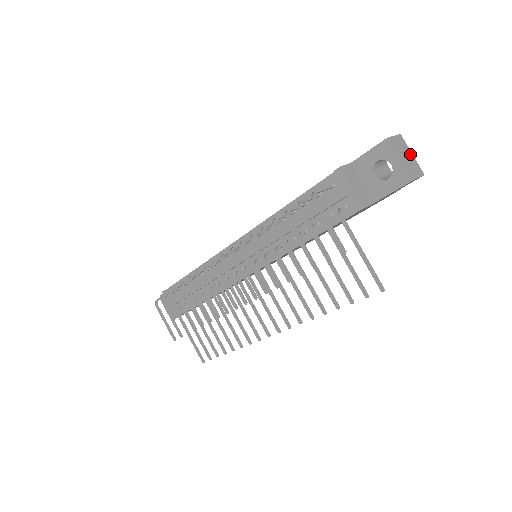
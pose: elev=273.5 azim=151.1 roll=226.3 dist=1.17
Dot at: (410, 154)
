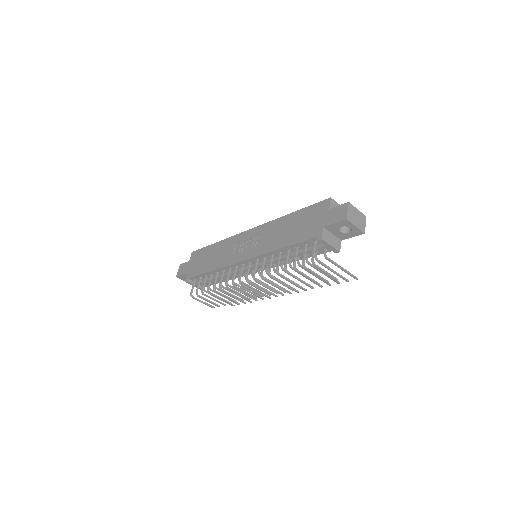
Dot at: (357, 212)
